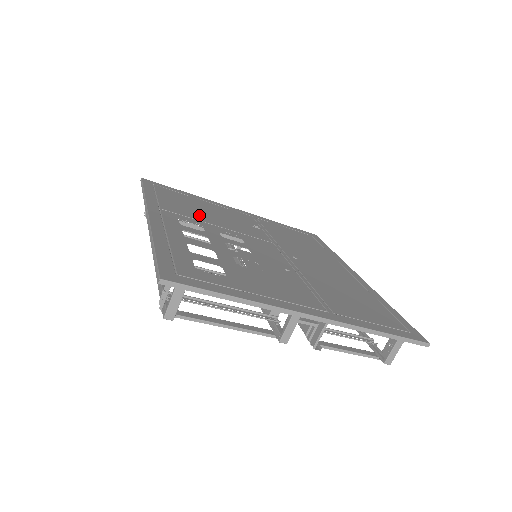
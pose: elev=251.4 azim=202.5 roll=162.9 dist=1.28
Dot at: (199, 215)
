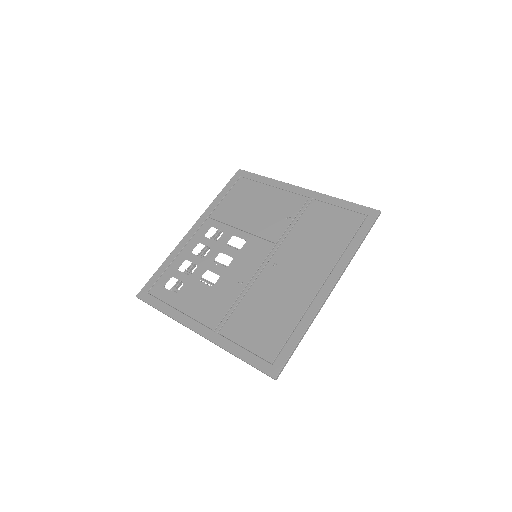
Dot at: (237, 216)
